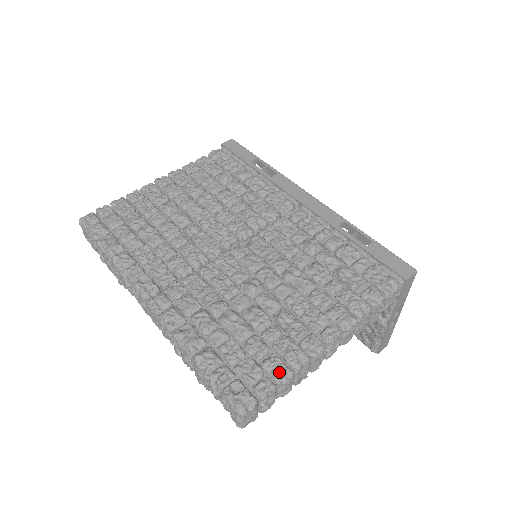
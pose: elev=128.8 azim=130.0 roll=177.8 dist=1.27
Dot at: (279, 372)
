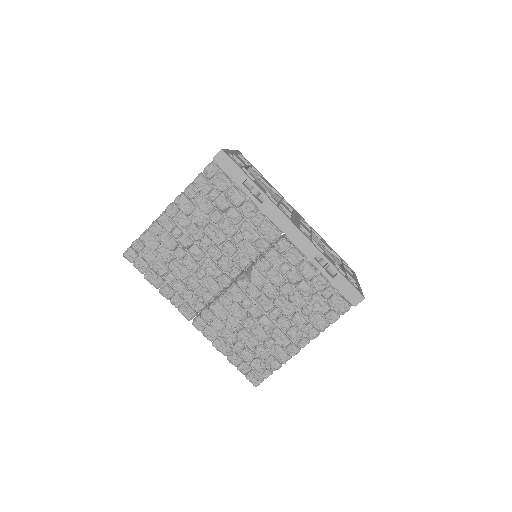
Dot at: (274, 367)
